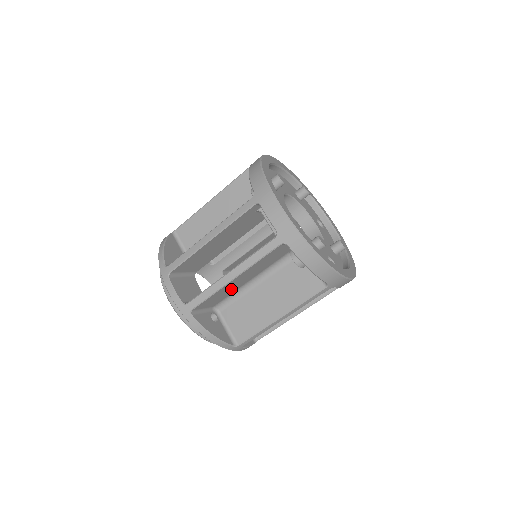
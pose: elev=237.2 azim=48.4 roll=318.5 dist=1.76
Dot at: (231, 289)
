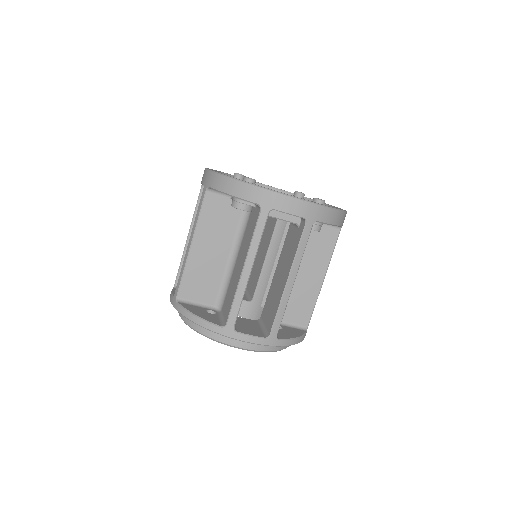
Dot at: occluded
